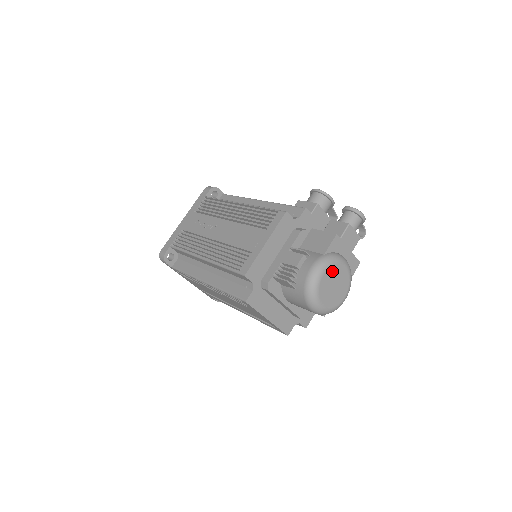
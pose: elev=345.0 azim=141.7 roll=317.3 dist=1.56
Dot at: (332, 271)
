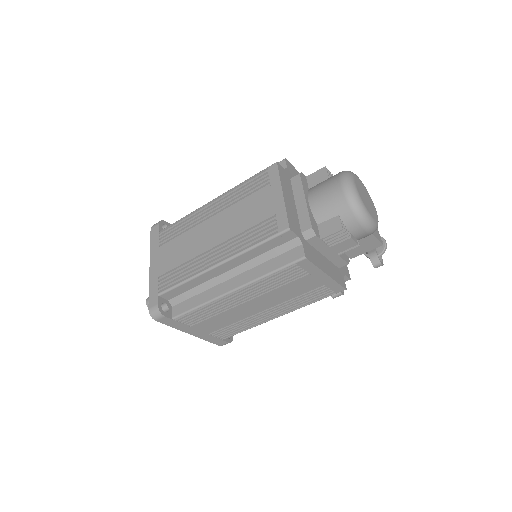
Dot at: (366, 192)
